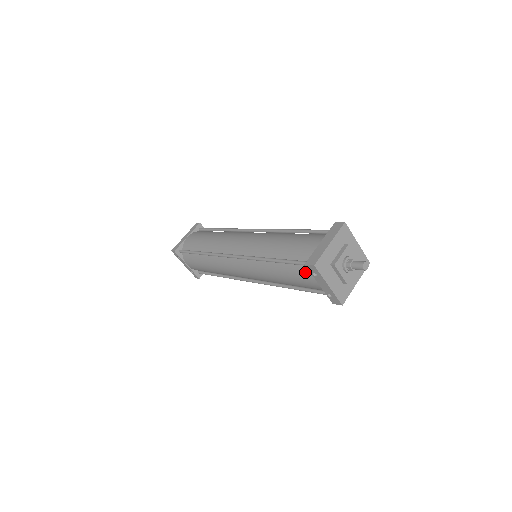
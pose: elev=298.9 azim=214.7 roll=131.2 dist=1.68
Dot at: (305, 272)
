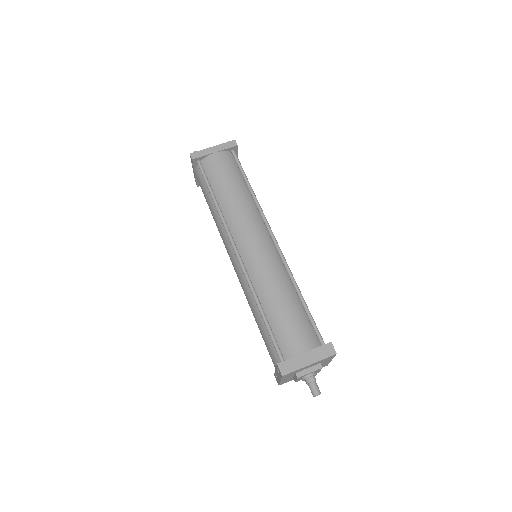
Dot at: (274, 354)
